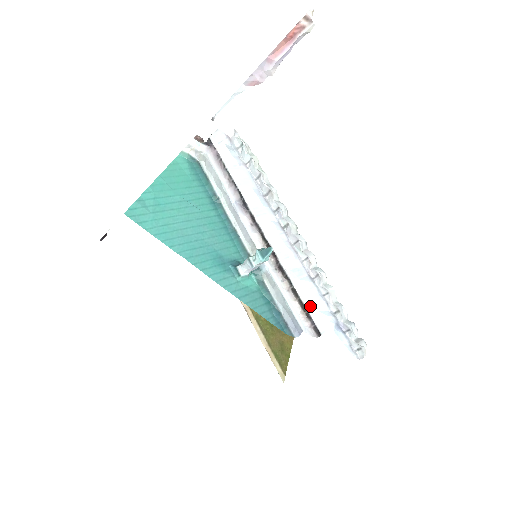
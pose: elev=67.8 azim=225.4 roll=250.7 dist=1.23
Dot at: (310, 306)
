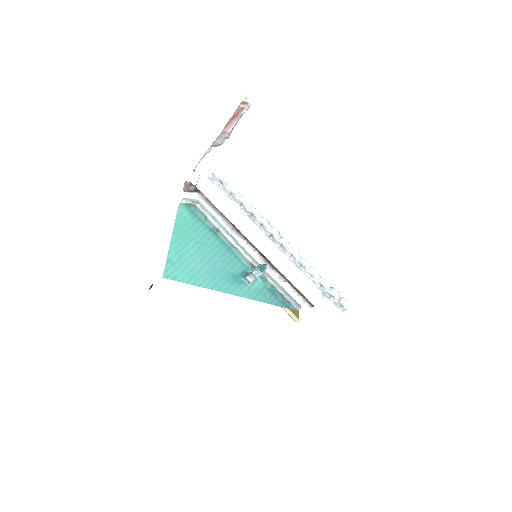
Dot at: (302, 289)
